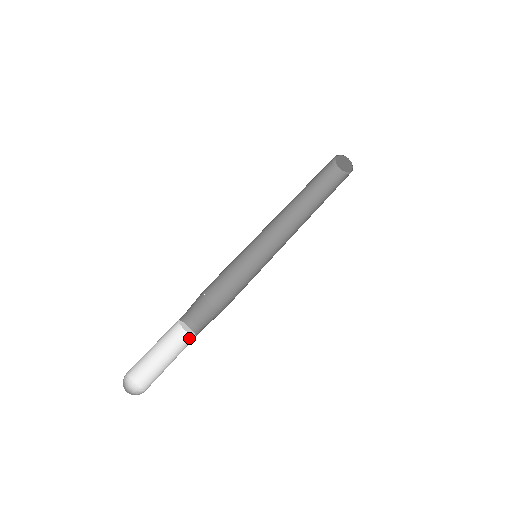
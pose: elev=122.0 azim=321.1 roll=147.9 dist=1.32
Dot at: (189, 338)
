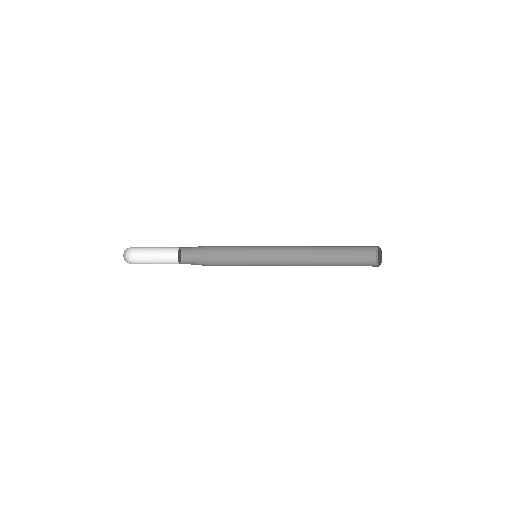
Dot at: occluded
